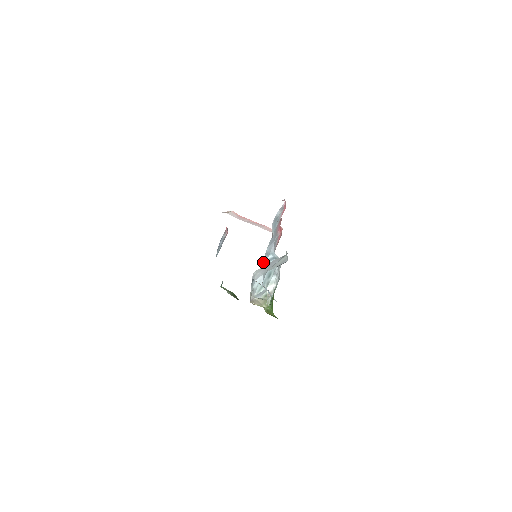
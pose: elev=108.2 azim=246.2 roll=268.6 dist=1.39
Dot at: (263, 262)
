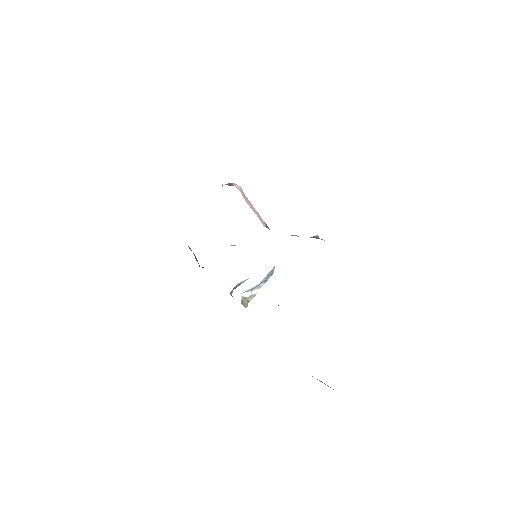
Dot at: occluded
